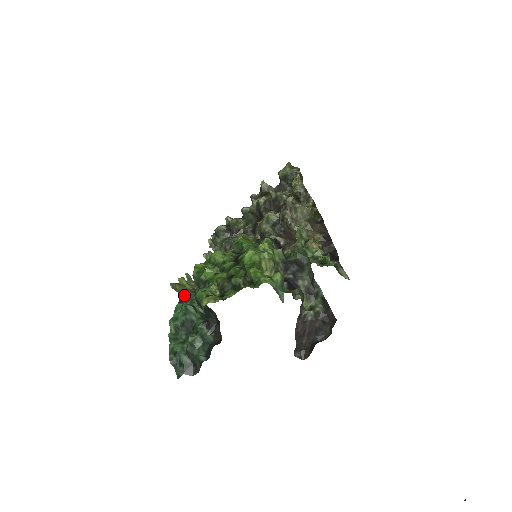
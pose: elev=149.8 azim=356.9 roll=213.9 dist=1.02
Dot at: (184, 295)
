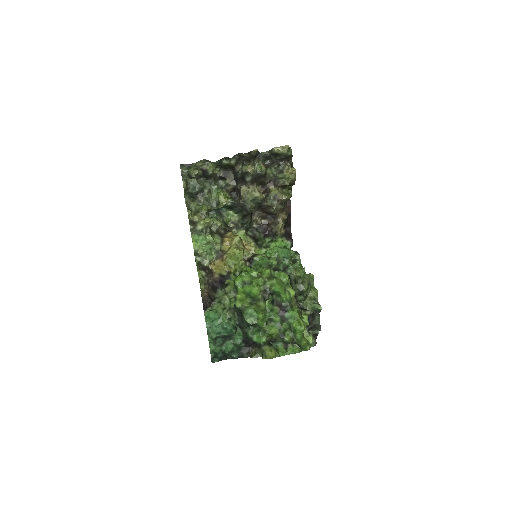
Dot at: (203, 291)
